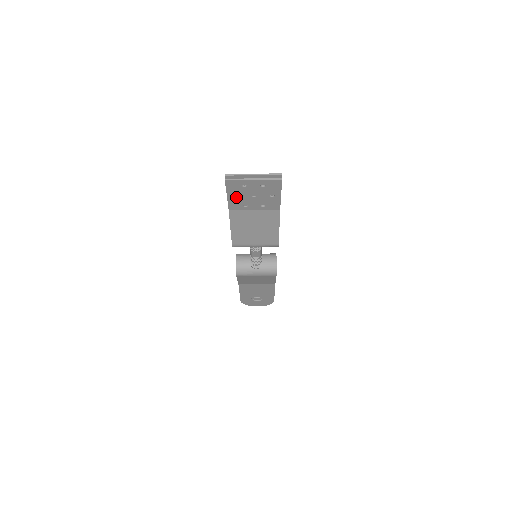
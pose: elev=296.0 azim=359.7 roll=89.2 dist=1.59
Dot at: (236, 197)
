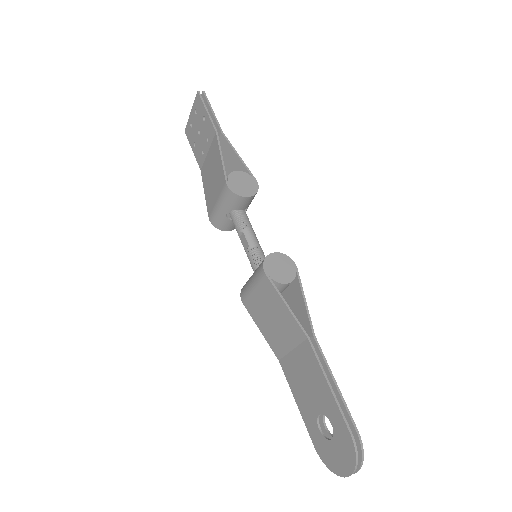
Dot at: (196, 146)
